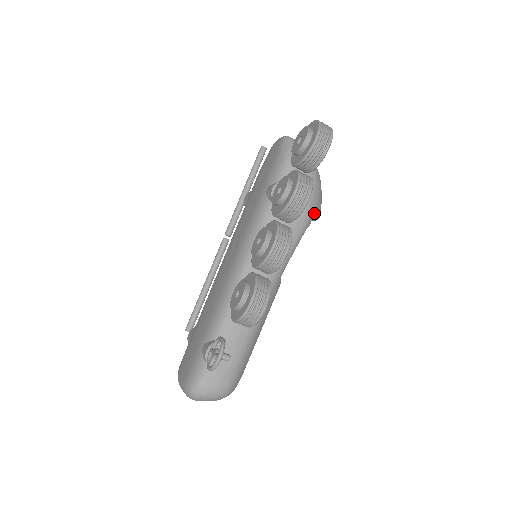
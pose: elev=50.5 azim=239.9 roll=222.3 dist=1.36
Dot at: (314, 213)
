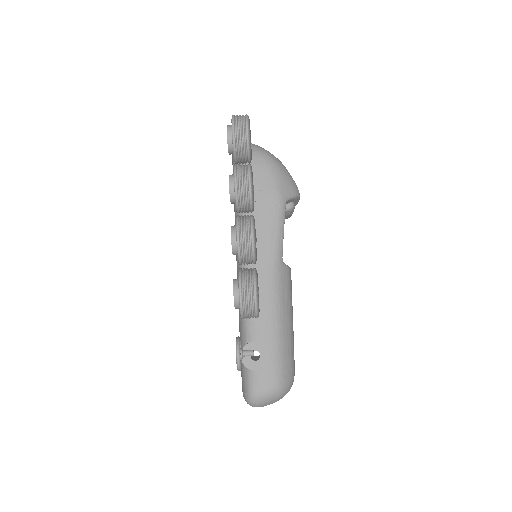
Dot at: (286, 193)
